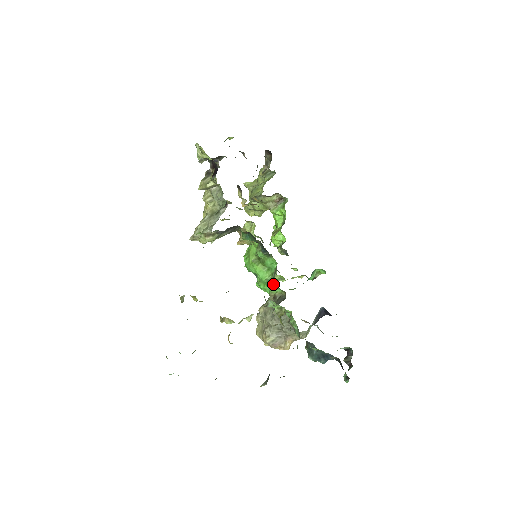
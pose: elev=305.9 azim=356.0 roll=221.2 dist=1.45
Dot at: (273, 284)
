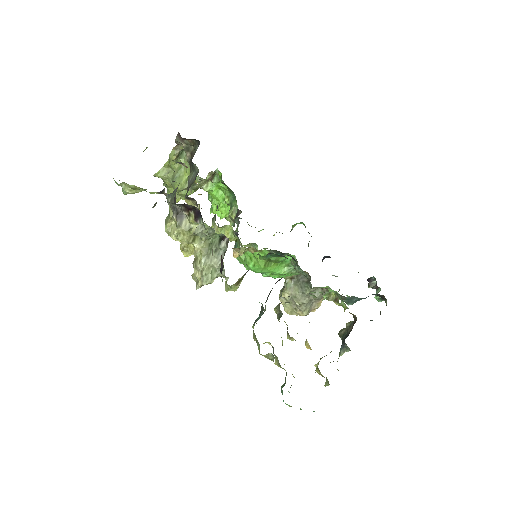
Dot at: (295, 273)
